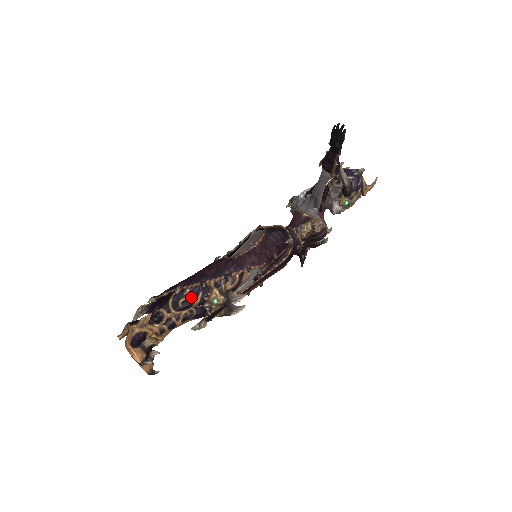
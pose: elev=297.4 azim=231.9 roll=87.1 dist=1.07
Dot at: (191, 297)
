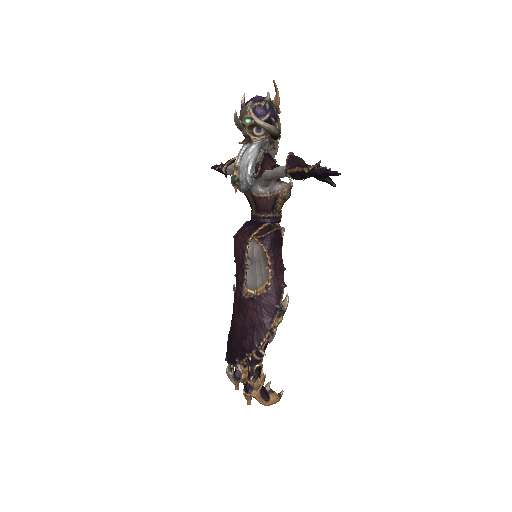
Dot at: (266, 341)
